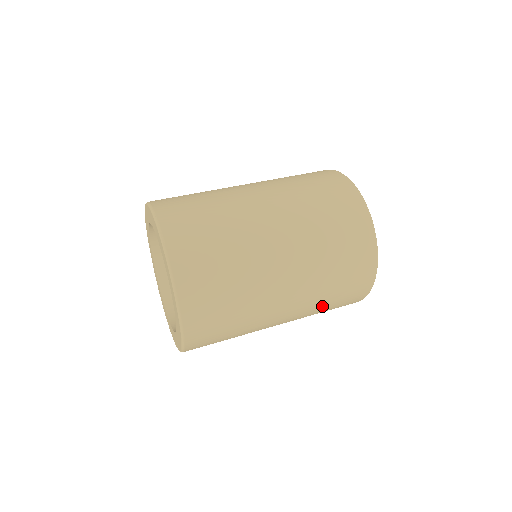
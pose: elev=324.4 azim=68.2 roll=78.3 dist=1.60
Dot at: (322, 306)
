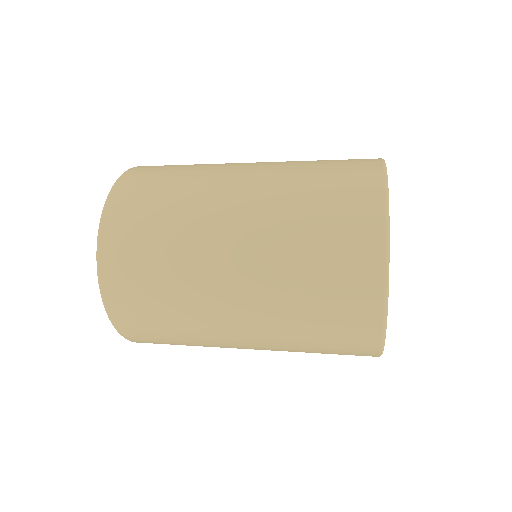
Dot at: (297, 271)
